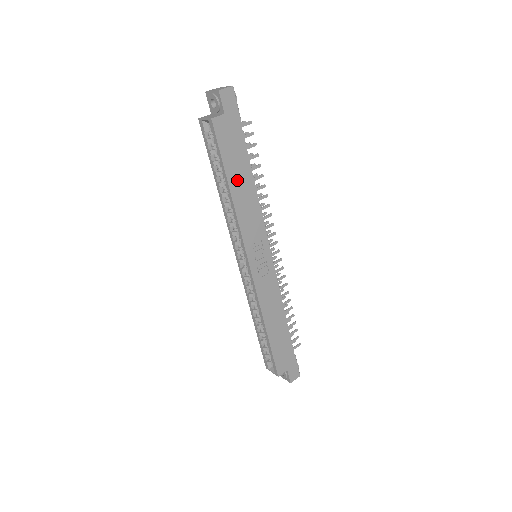
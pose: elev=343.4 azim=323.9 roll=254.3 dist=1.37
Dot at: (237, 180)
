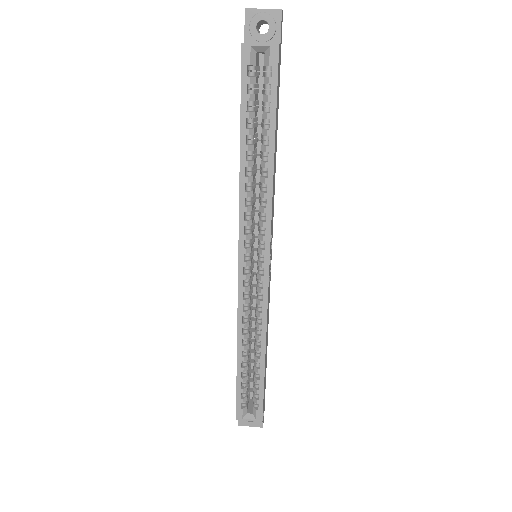
Dot at: (275, 142)
